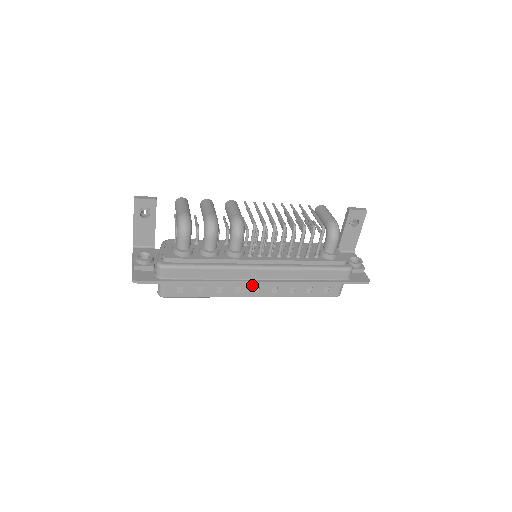
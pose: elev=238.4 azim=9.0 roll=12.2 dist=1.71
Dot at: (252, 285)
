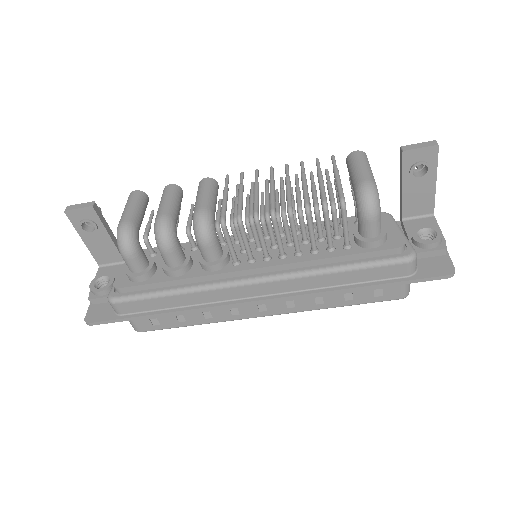
Dot at: occluded
